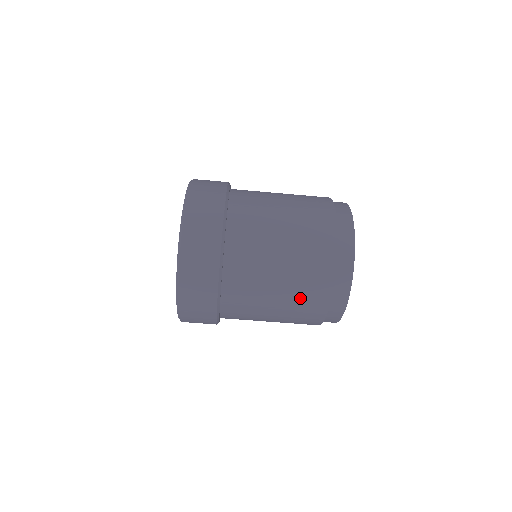
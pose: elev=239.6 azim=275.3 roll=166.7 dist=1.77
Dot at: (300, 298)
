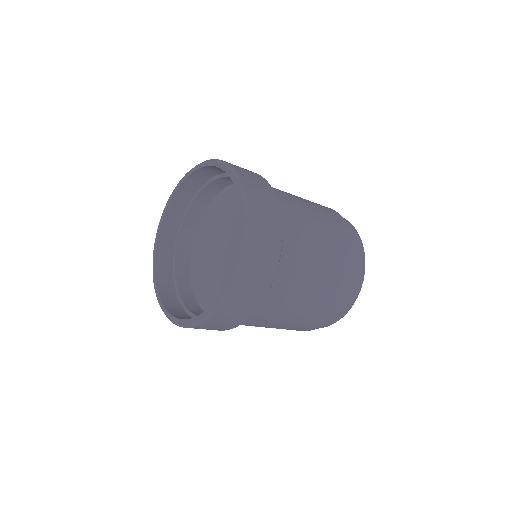
Dot at: occluded
